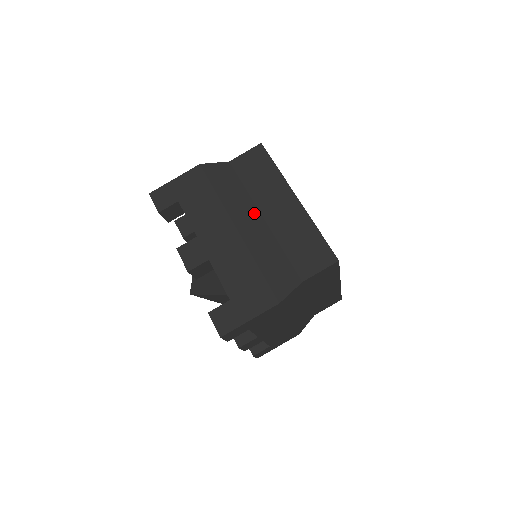
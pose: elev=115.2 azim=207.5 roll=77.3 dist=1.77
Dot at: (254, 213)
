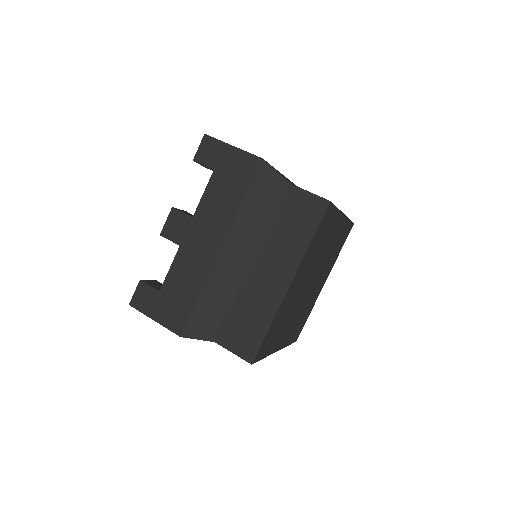
Dot at: (249, 252)
